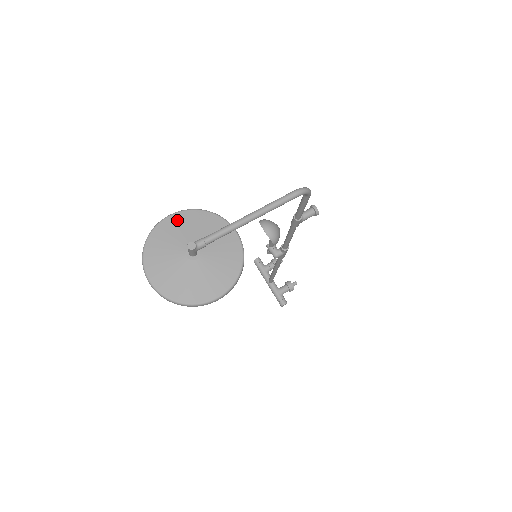
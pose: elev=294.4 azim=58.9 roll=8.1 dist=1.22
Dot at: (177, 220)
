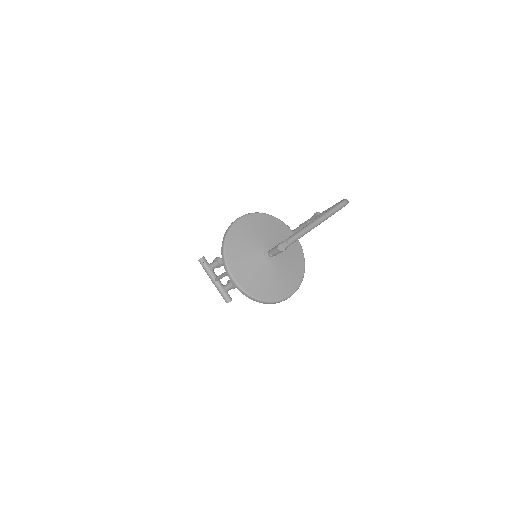
Dot at: (249, 222)
